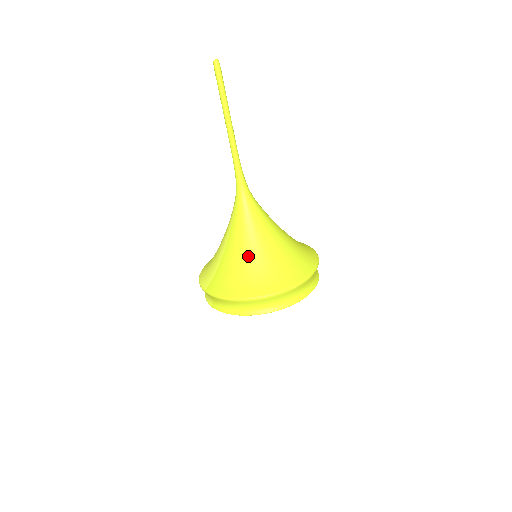
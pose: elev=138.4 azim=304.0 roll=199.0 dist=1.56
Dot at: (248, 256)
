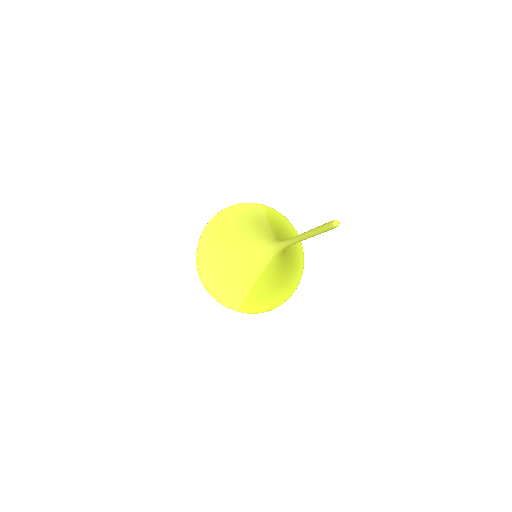
Dot at: (279, 281)
